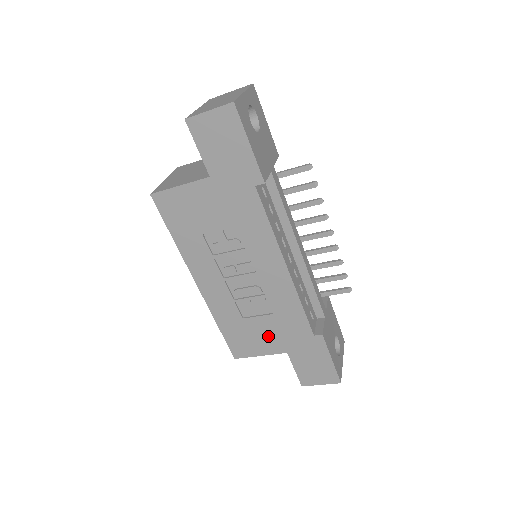
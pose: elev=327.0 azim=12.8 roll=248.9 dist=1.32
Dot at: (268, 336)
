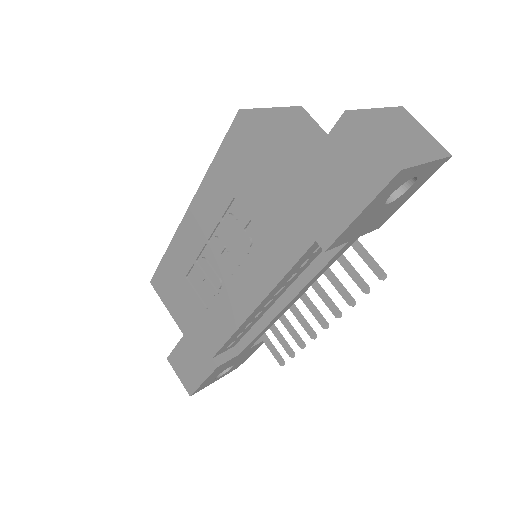
Dot at: (186, 310)
